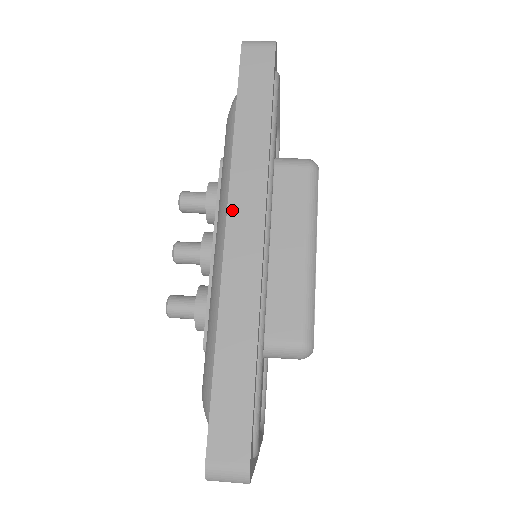
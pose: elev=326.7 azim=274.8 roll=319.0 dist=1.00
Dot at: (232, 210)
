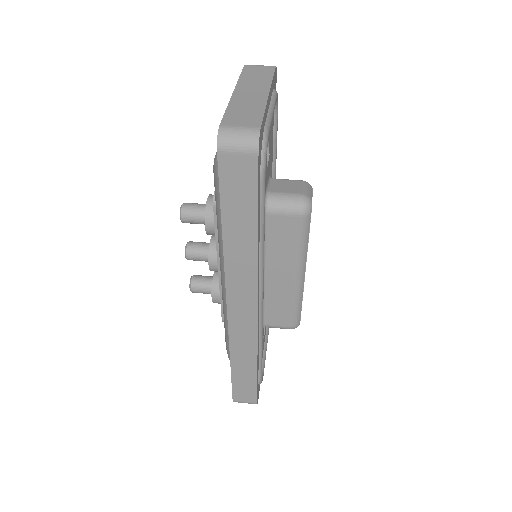
Dot at: (230, 299)
